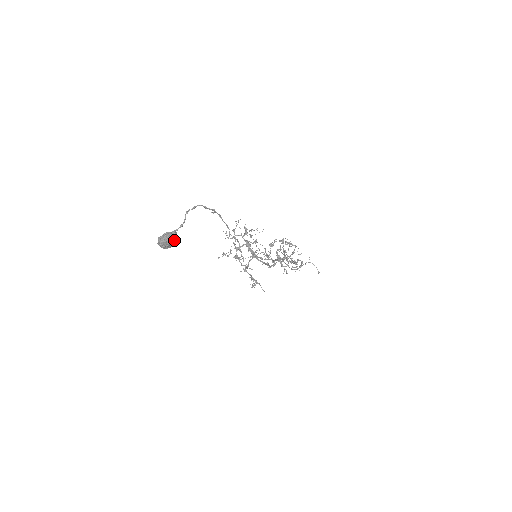
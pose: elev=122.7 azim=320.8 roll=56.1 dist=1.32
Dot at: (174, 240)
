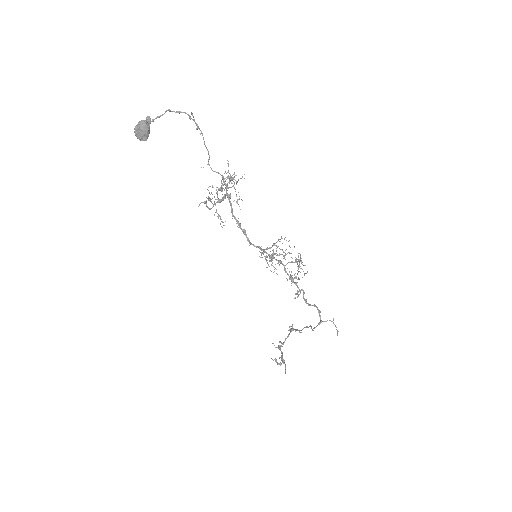
Dot at: (145, 126)
